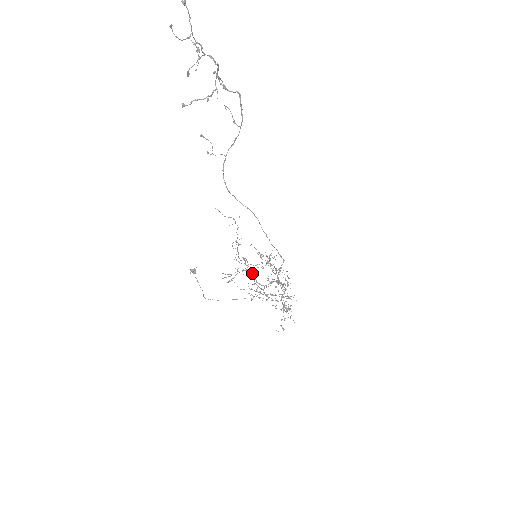
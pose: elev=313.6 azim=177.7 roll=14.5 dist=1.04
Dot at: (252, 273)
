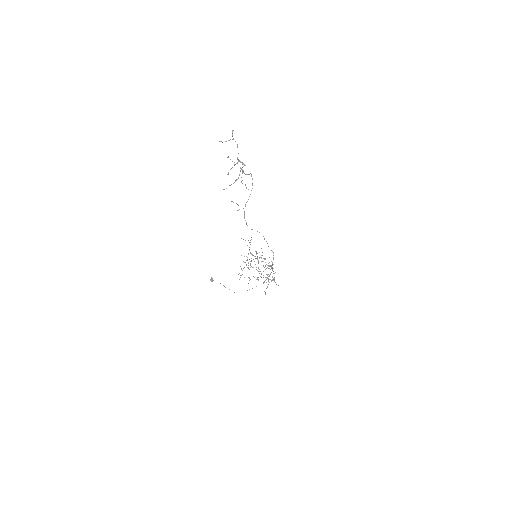
Dot at: (252, 267)
